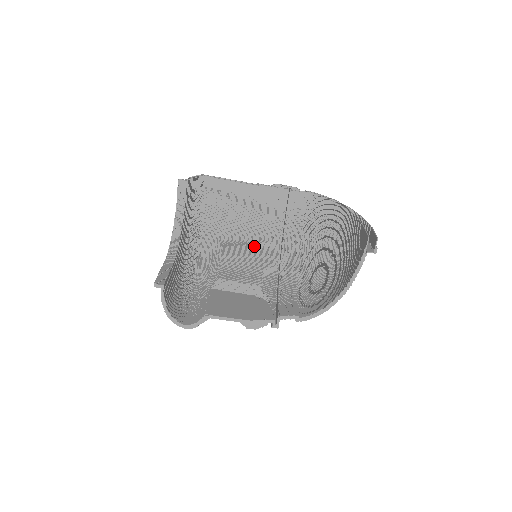
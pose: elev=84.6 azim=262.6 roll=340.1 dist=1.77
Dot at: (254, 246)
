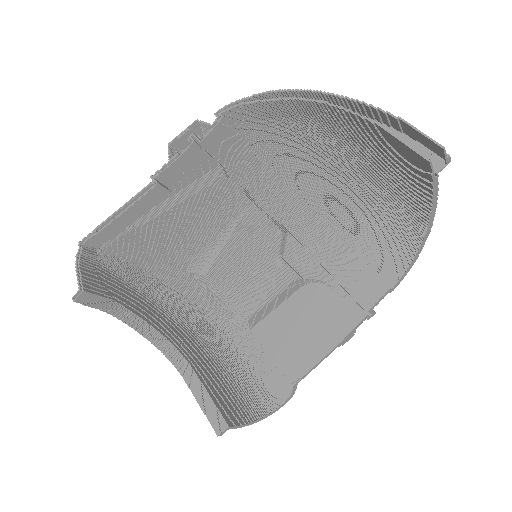
Dot at: (234, 238)
